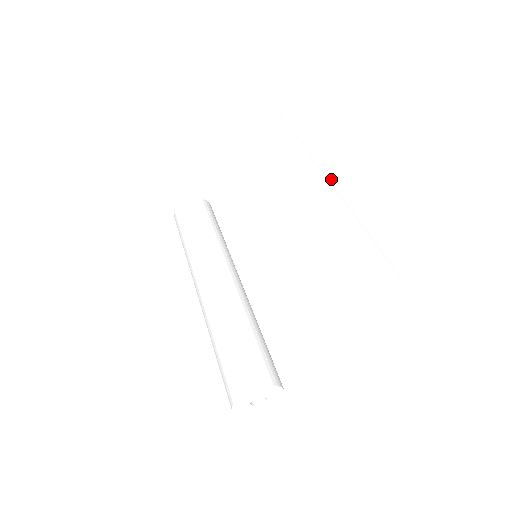
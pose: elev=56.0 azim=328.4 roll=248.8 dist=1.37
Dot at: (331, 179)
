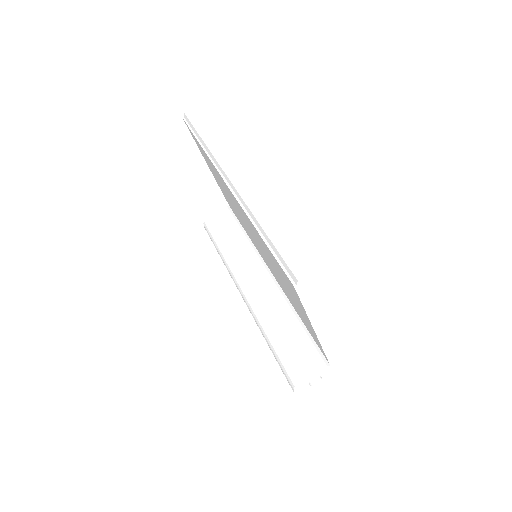
Dot at: (232, 188)
